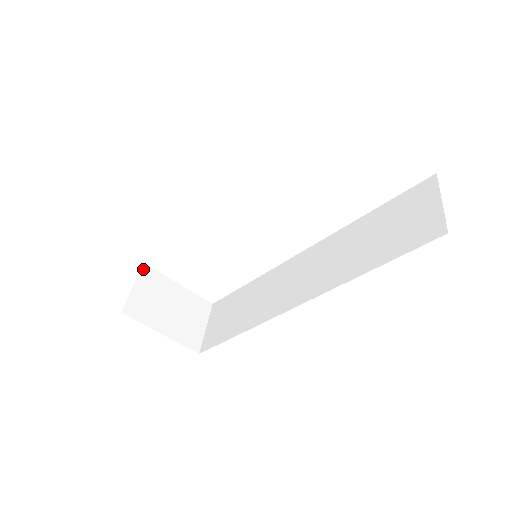
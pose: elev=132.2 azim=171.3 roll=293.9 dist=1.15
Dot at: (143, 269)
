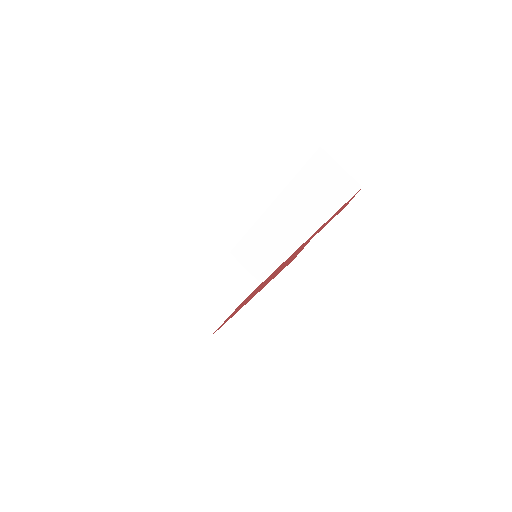
Dot at: (181, 308)
